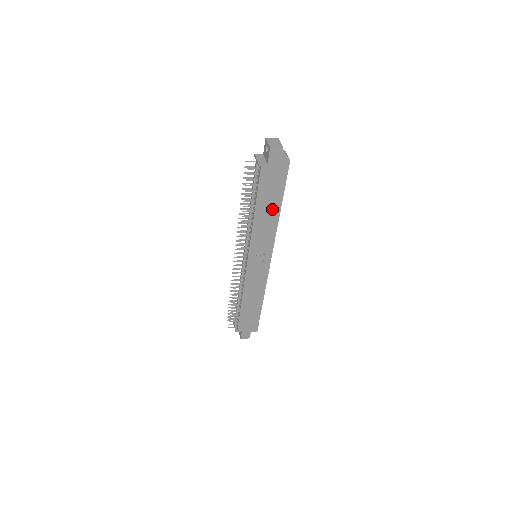
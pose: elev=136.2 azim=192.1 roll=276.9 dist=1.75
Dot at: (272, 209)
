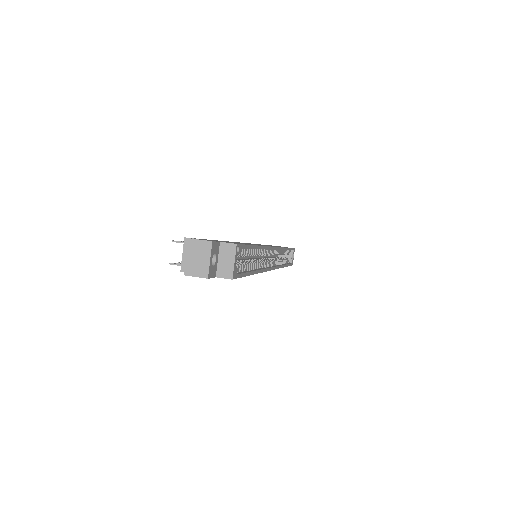
Dot at: occluded
